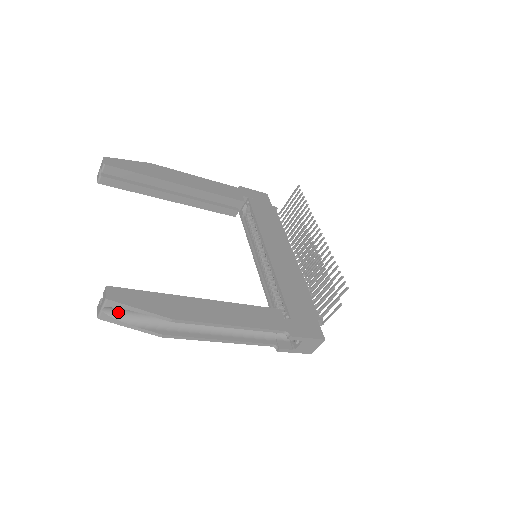
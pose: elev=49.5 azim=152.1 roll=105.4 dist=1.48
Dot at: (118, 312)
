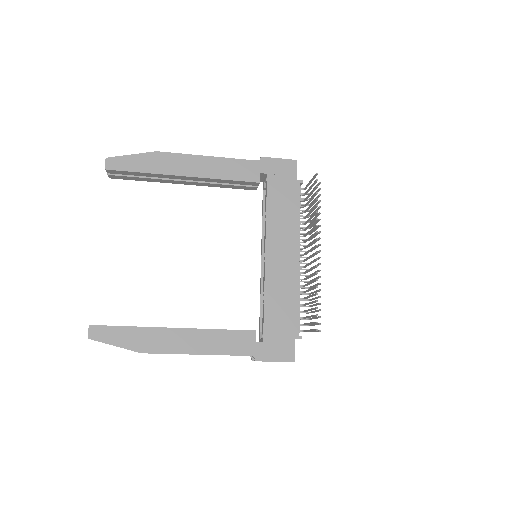
Dot at: occluded
